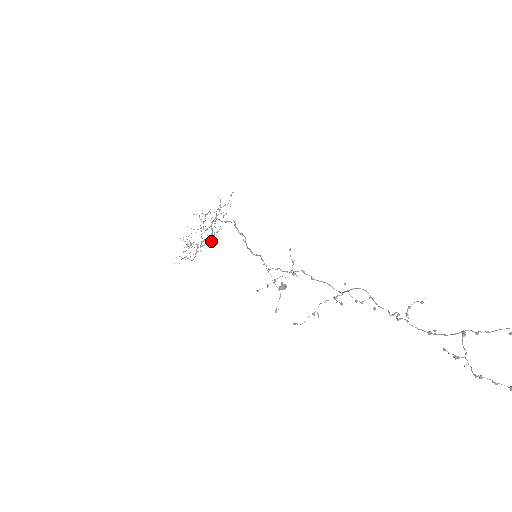
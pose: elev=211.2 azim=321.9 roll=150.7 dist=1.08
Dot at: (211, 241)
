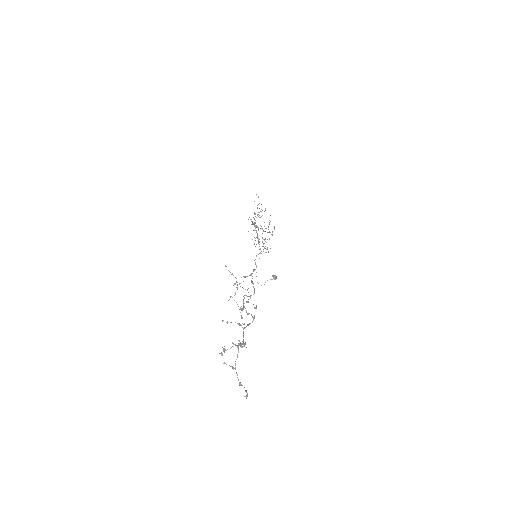
Dot at: occluded
